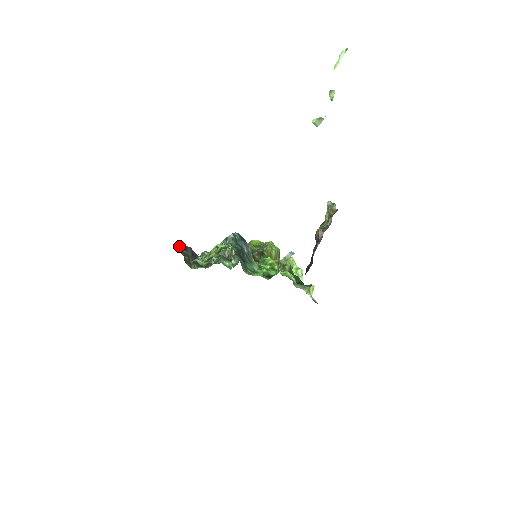
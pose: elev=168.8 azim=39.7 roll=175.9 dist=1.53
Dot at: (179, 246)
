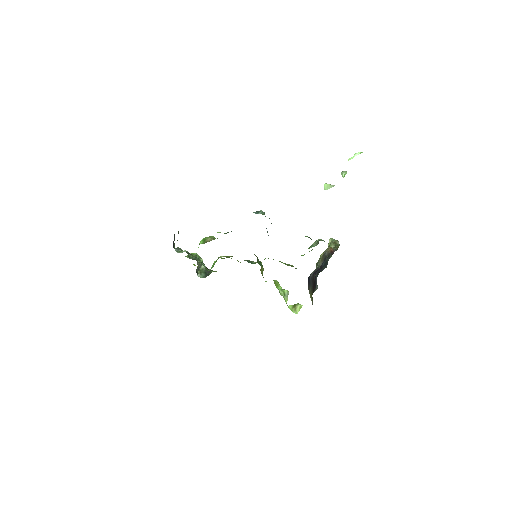
Dot at: occluded
